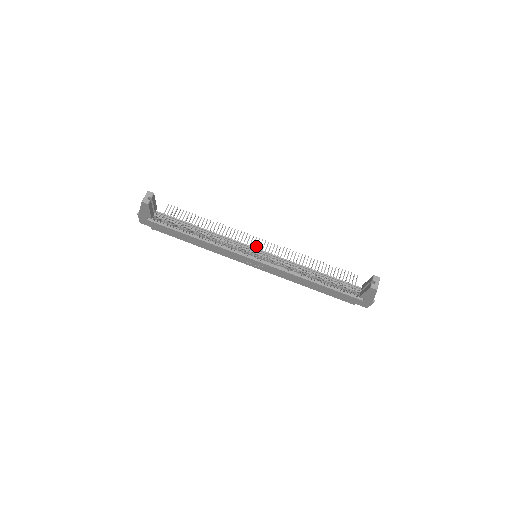
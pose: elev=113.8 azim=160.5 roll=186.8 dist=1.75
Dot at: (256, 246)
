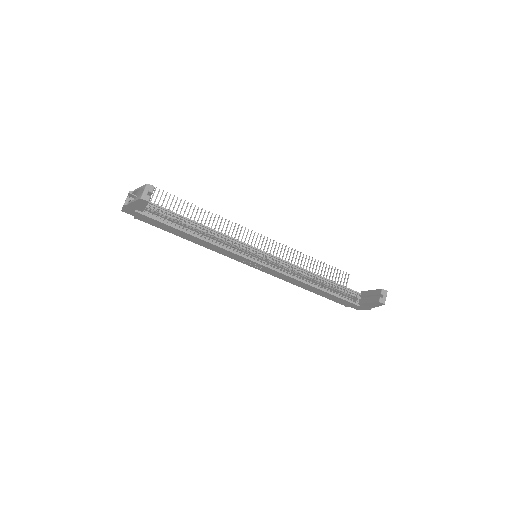
Dot at: (252, 241)
